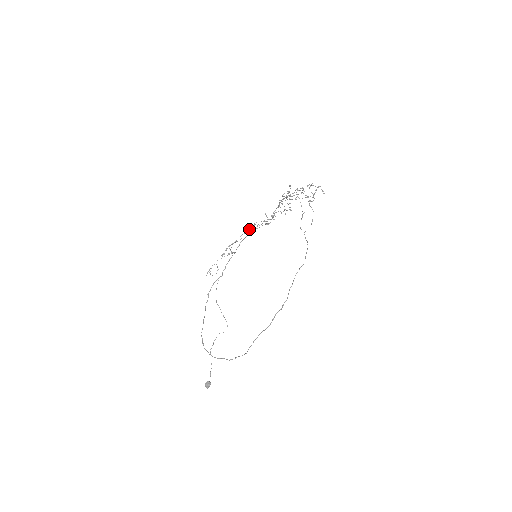
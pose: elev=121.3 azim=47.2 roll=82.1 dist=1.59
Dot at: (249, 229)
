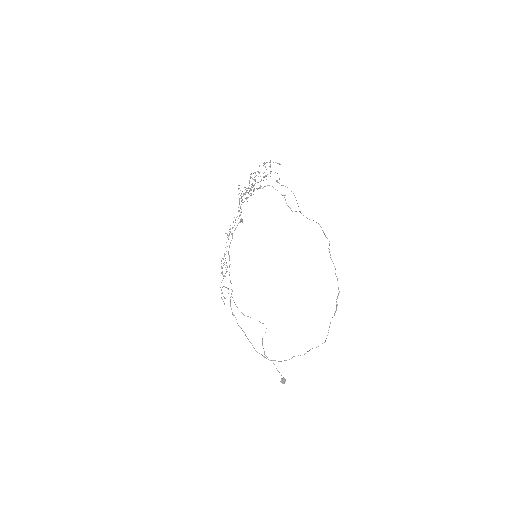
Dot at: (228, 236)
